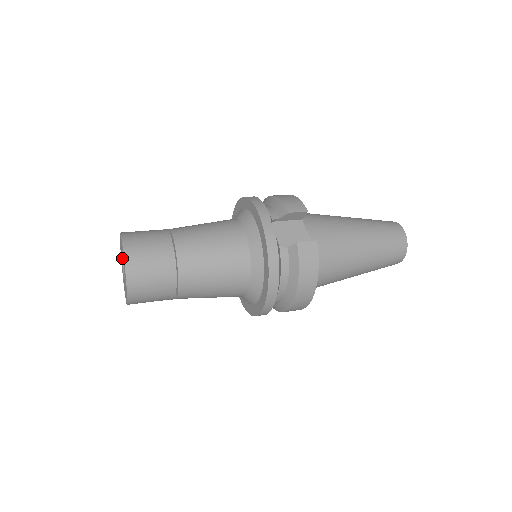
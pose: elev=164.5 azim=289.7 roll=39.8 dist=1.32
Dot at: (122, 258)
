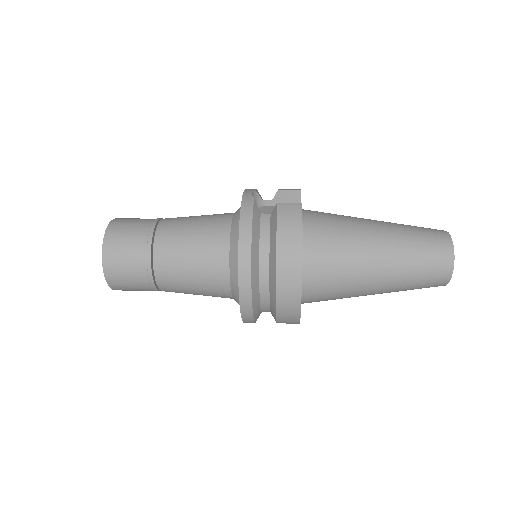
Dot at: occluded
